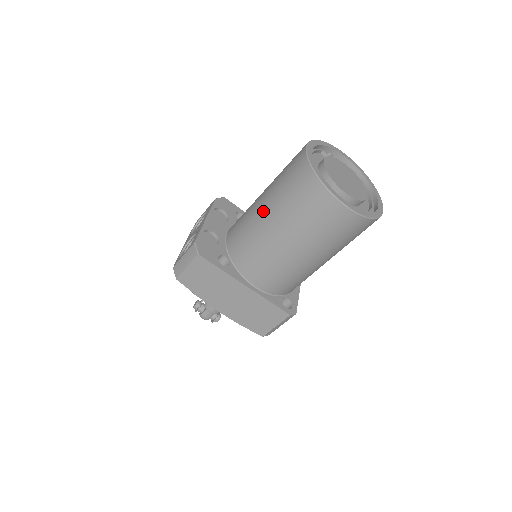
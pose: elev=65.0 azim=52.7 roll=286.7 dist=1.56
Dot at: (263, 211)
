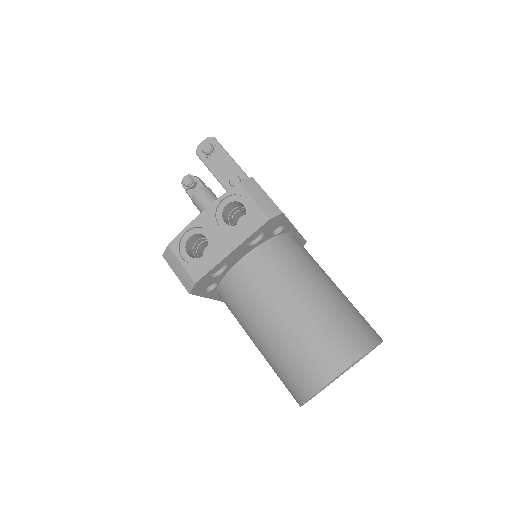
Dot at: (266, 330)
